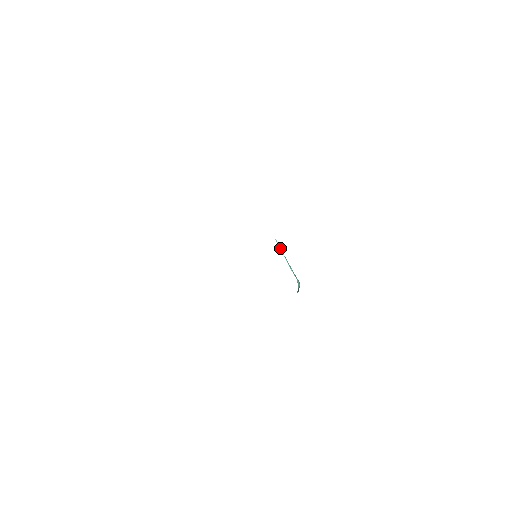
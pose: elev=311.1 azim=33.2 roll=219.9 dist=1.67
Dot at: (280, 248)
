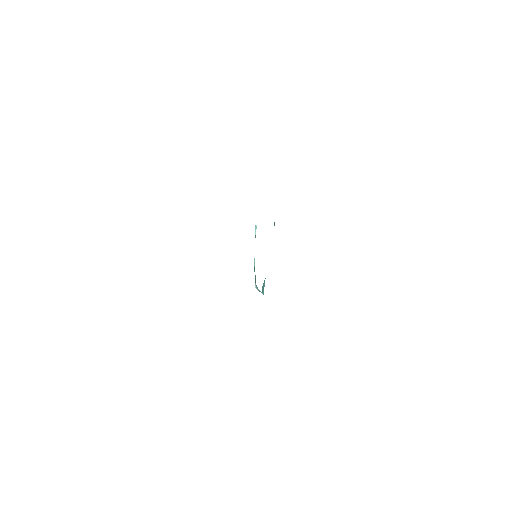
Dot at: (255, 235)
